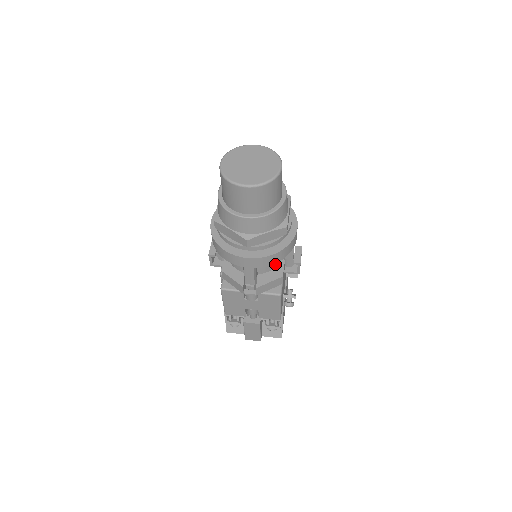
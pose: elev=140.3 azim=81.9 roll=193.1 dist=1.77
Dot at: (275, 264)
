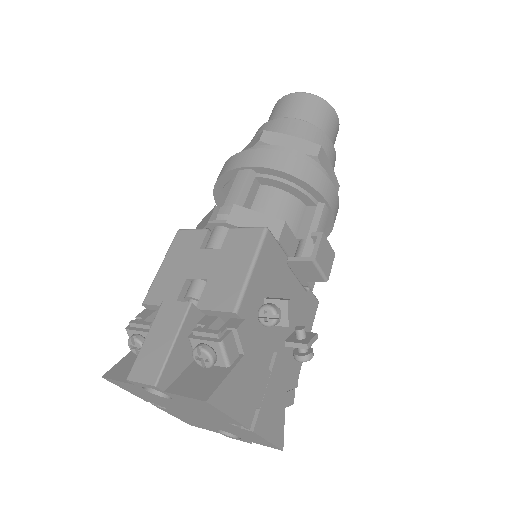
Dot at: (281, 219)
